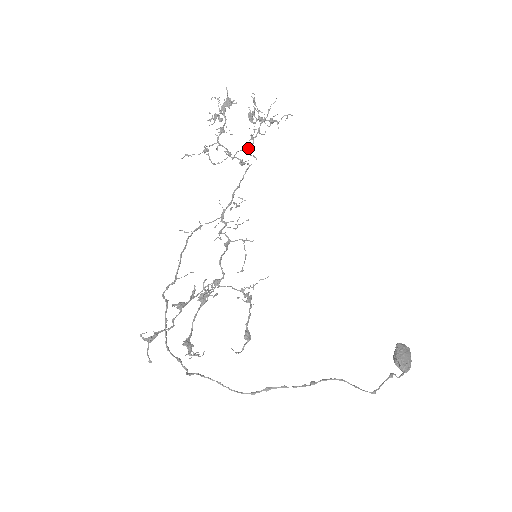
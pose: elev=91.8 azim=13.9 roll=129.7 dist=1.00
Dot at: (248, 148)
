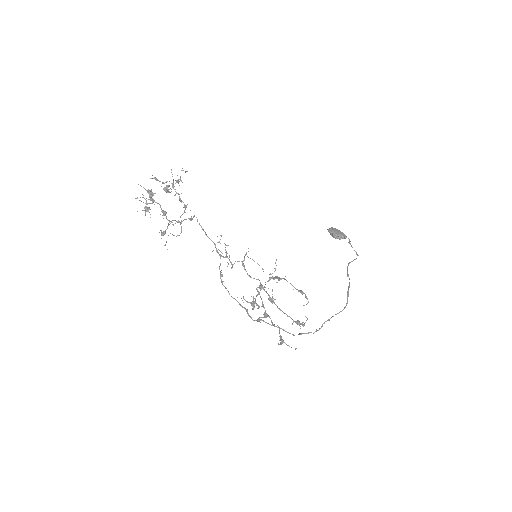
Dot at: occluded
